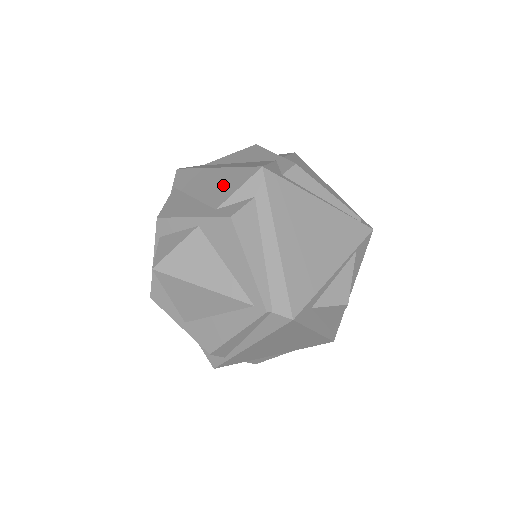
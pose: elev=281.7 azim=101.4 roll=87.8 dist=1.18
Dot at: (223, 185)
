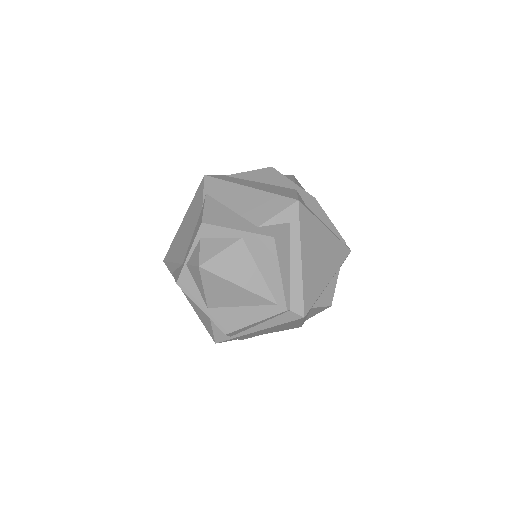
Dot at: (261, 206)
